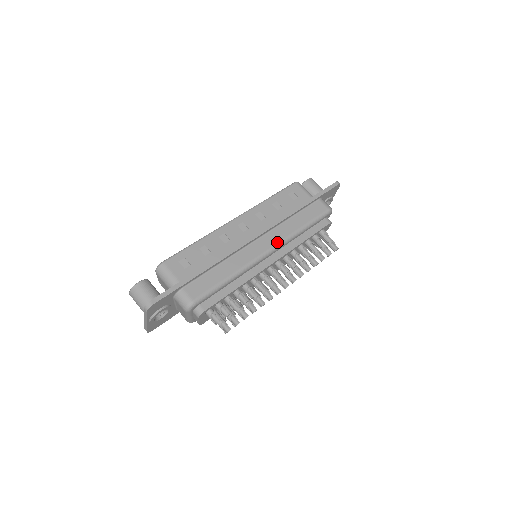
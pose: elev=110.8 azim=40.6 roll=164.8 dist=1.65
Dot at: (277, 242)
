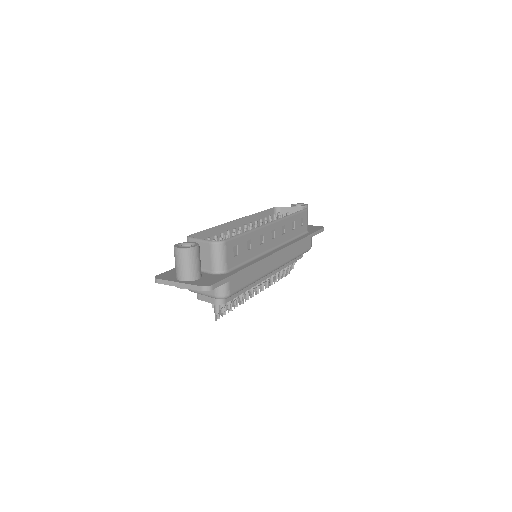
Dot at: (283, 263)
